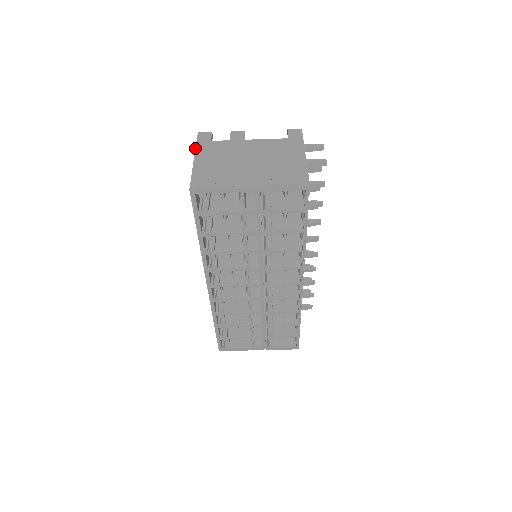
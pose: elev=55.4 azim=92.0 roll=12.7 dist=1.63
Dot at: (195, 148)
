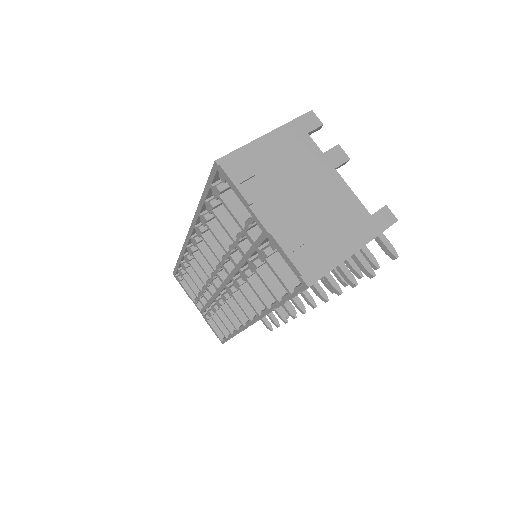
Dot at: (284, 124)
